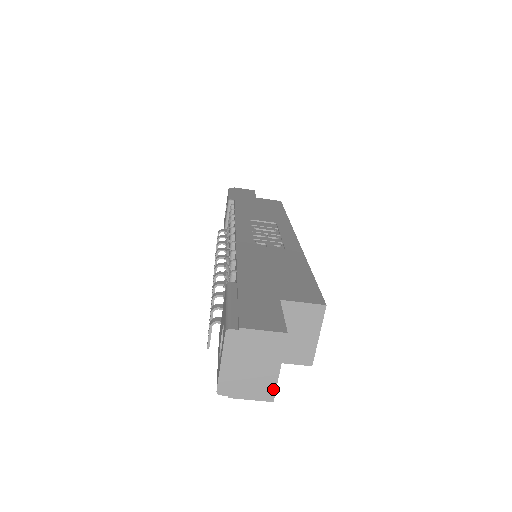
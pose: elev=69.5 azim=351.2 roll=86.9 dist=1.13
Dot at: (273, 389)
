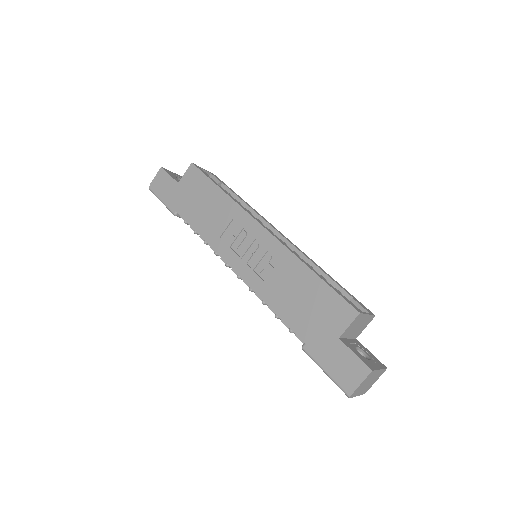
Dot at: (383, 370)
